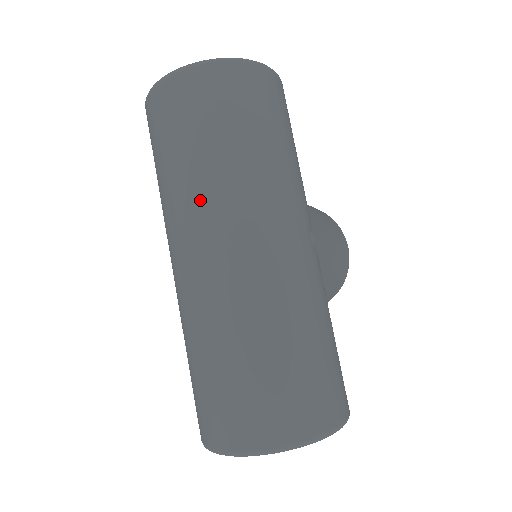
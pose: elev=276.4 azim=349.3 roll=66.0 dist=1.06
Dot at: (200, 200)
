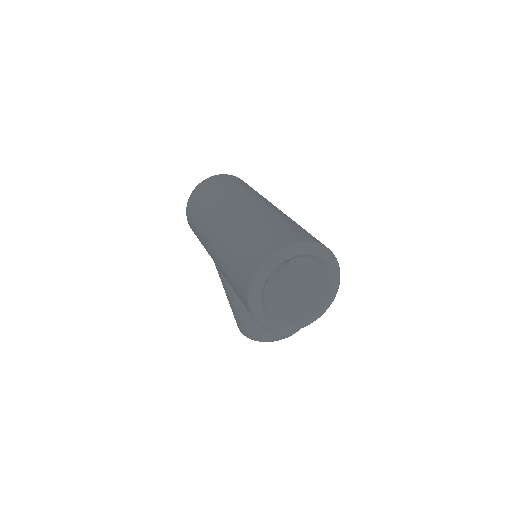
Dot at: (231, 196)
